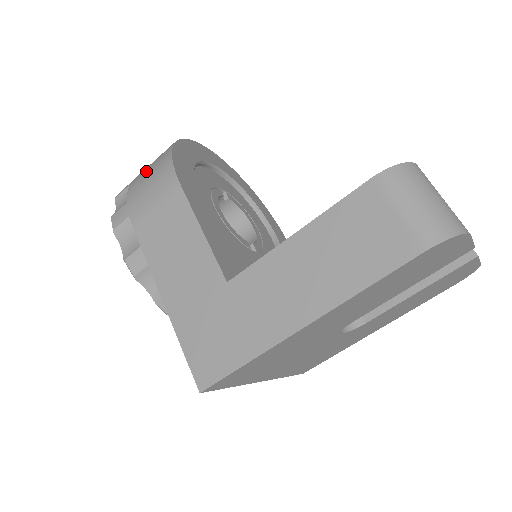
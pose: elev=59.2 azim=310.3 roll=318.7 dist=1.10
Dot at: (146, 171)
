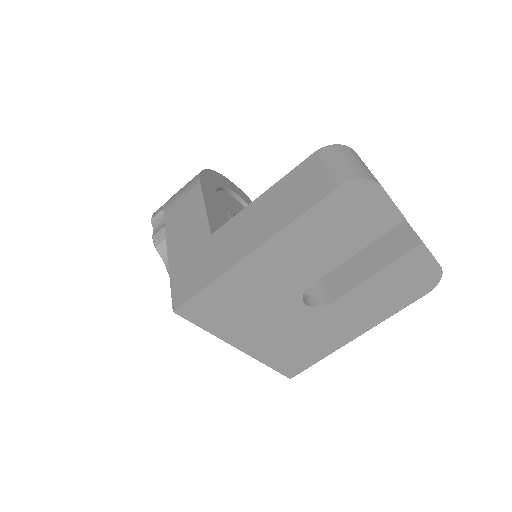
Dot at: occluded
